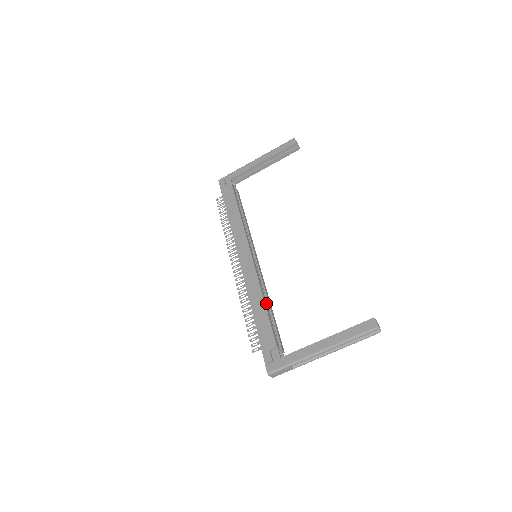
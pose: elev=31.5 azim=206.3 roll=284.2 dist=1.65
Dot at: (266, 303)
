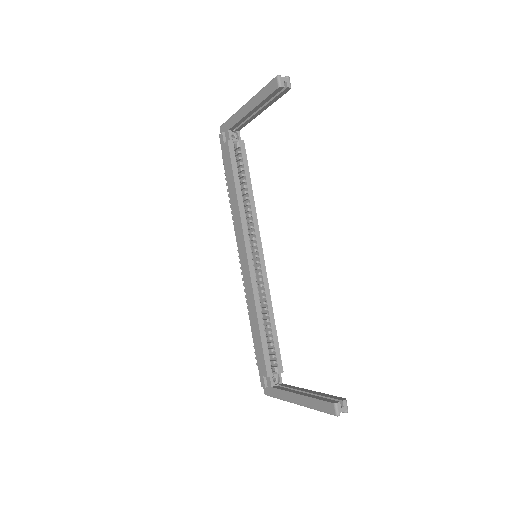
Dot at: (262, 323)
